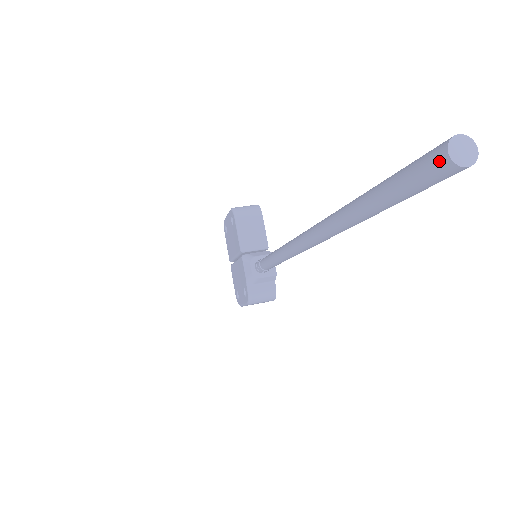
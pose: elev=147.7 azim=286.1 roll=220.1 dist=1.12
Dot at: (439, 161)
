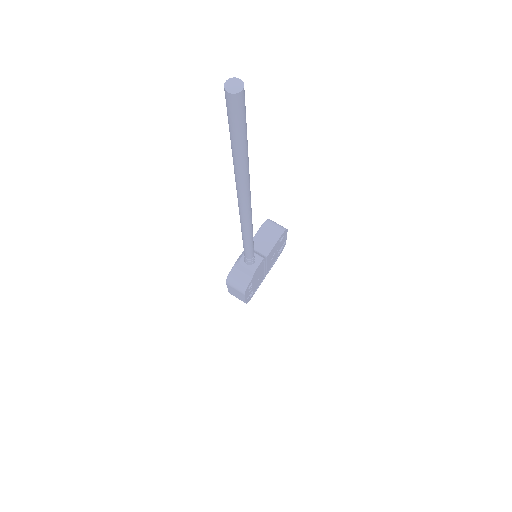
Dot at: (225, 89)
